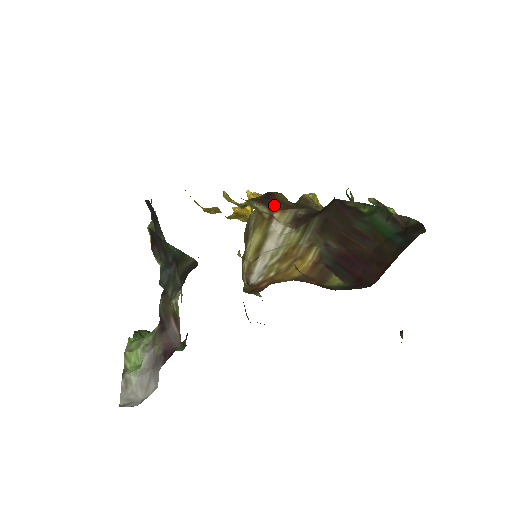
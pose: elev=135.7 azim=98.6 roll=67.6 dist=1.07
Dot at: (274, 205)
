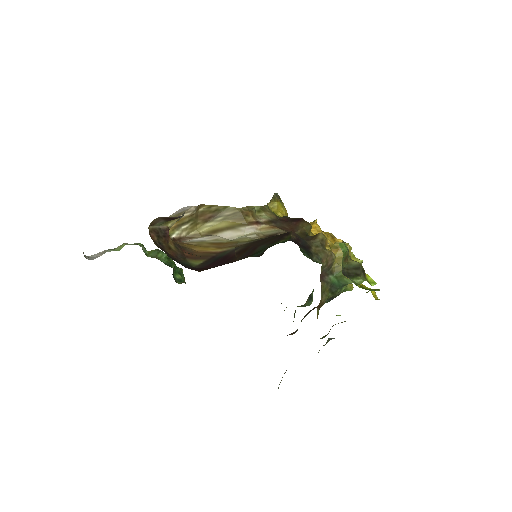
Dot at: (281, 223)
